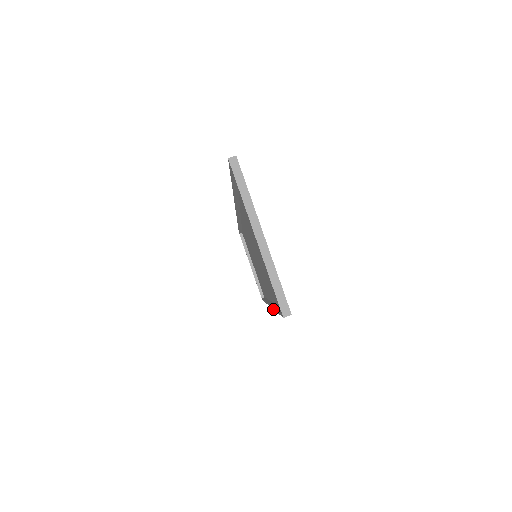
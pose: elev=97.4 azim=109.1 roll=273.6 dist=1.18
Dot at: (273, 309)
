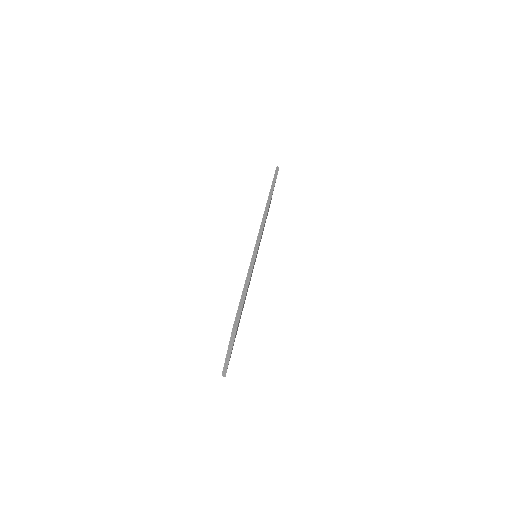
Dot at: occluded
